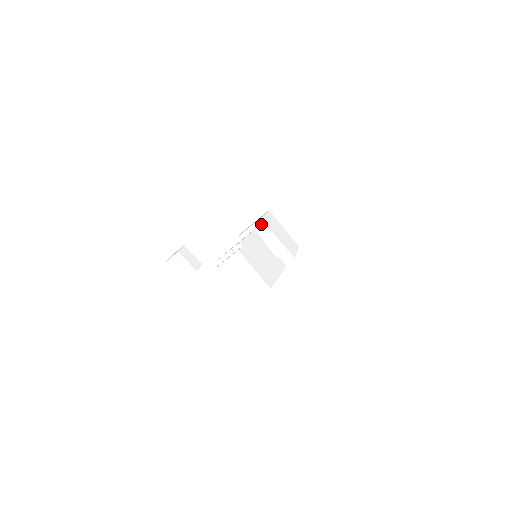
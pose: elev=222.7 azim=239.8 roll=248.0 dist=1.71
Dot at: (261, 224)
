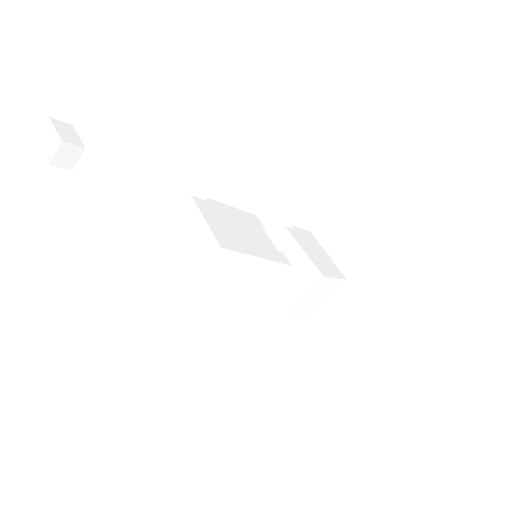
Dot at: (282, 230)
